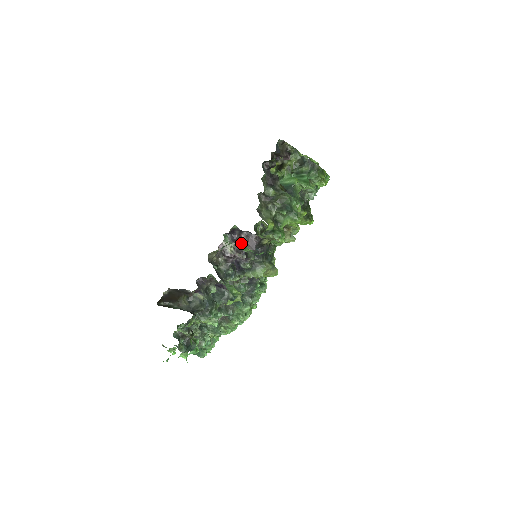
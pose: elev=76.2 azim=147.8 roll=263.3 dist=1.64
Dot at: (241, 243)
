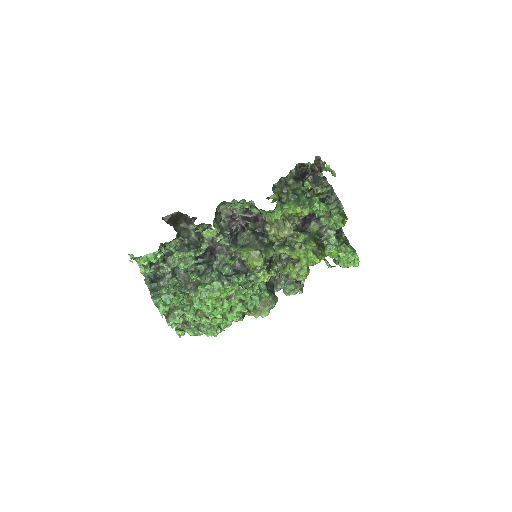
Dot at: (249, 218)
